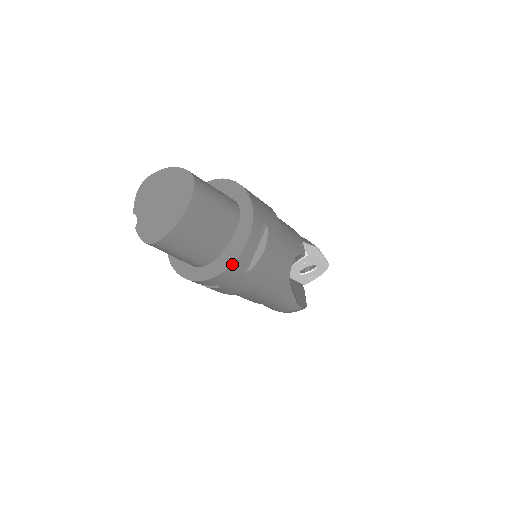
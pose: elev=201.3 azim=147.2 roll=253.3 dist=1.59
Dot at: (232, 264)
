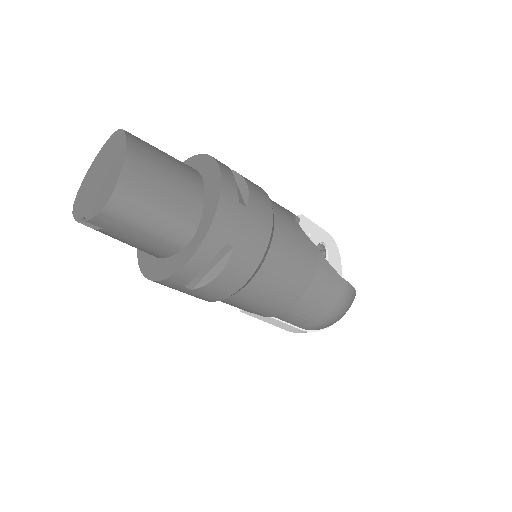
Dot at: (220, 190)
